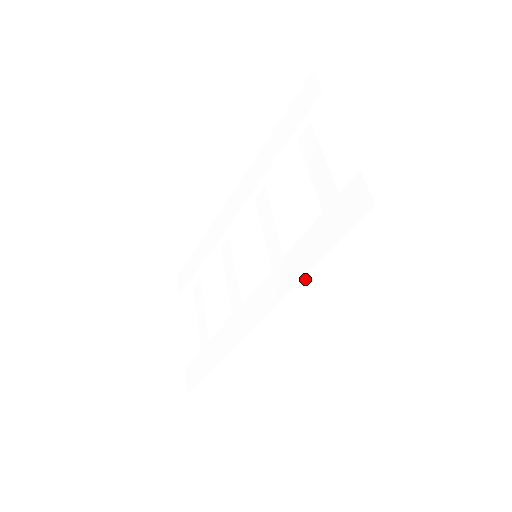
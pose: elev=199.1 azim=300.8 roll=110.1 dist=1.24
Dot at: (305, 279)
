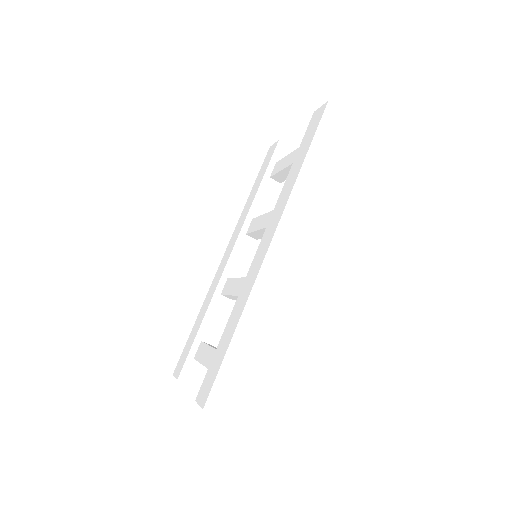
Dot at: (300, 178)
